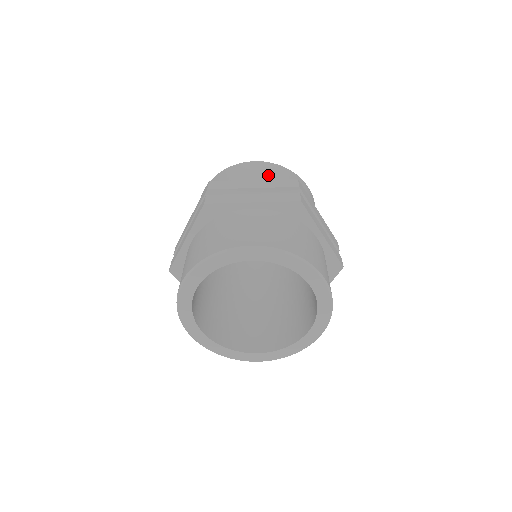
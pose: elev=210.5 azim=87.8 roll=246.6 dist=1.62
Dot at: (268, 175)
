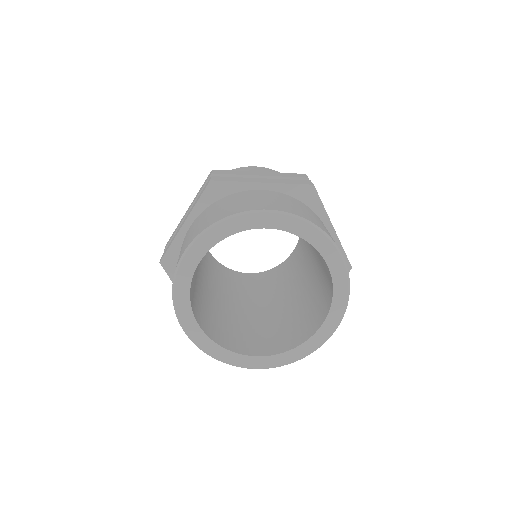
Dot at: occluded
